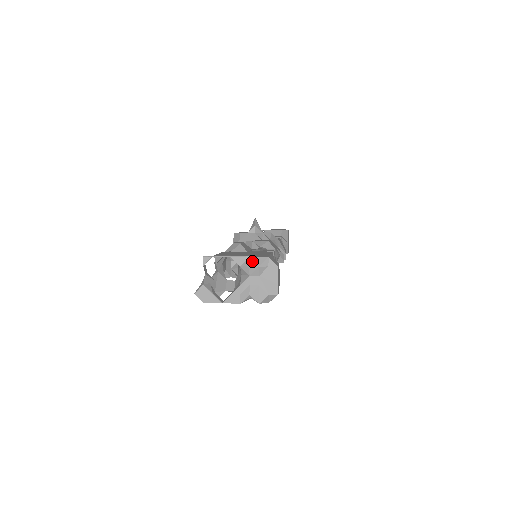
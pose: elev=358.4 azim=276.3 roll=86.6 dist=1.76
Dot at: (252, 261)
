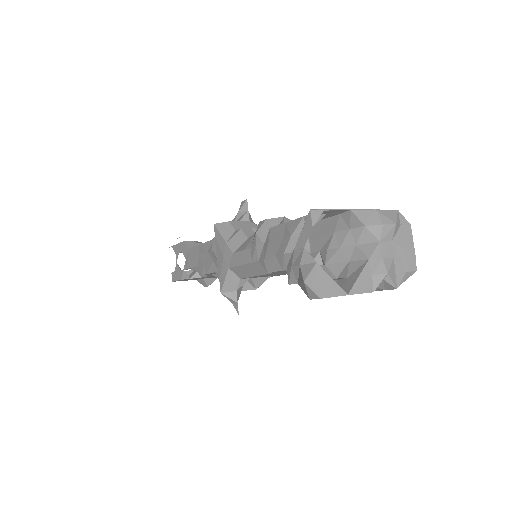
Dot at: (383, 216)
